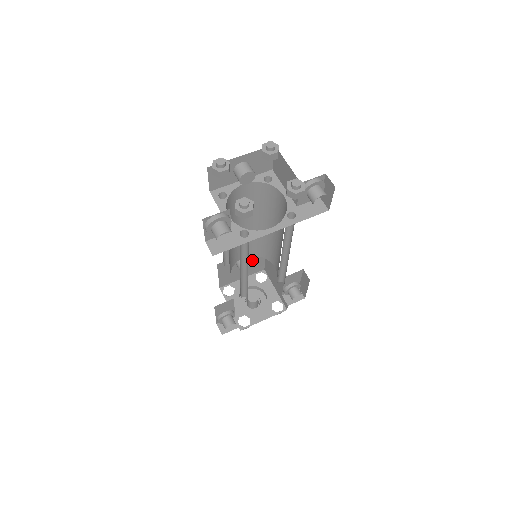
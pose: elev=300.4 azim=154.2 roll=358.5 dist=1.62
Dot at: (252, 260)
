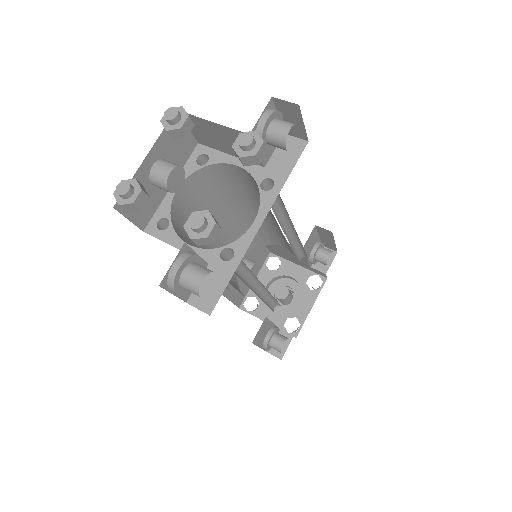
Dot at: (251, 255)
